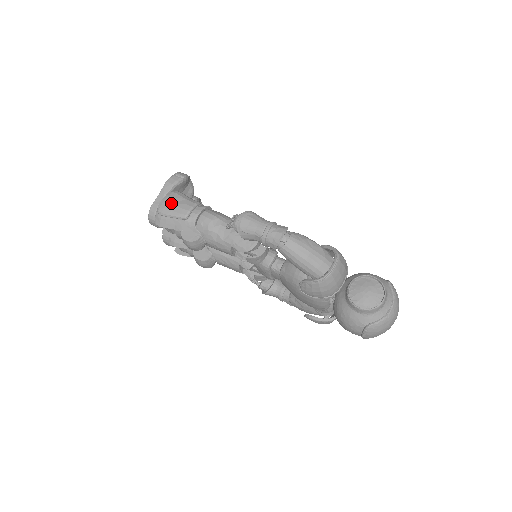
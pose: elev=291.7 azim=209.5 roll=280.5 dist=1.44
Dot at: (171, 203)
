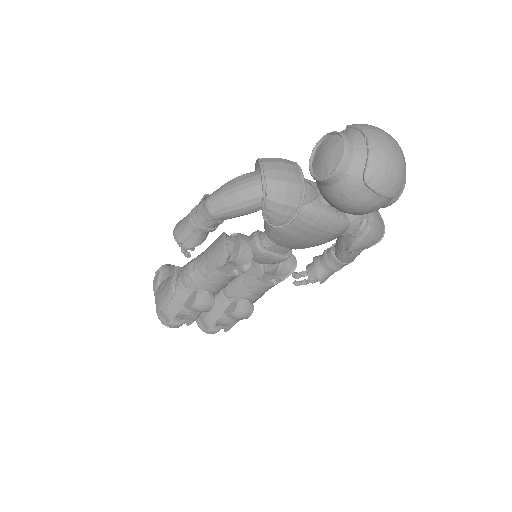
Dot at: (160, 294)
